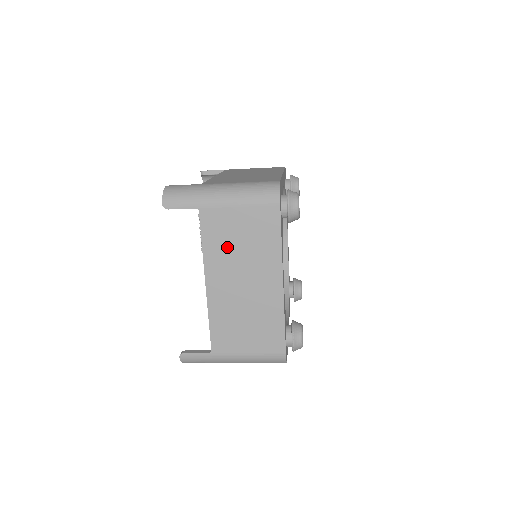
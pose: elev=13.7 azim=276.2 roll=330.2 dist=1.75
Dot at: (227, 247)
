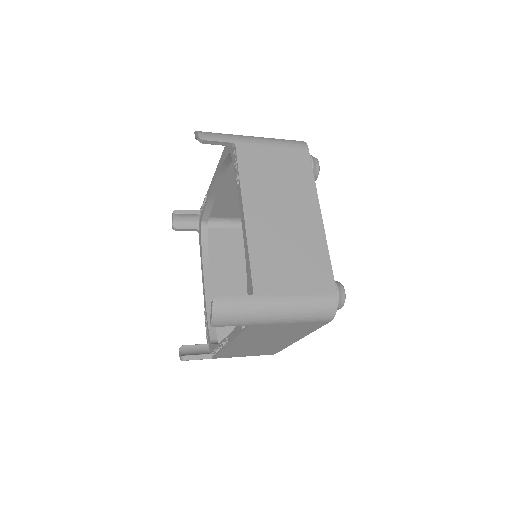
Dot at: (264, 179)
